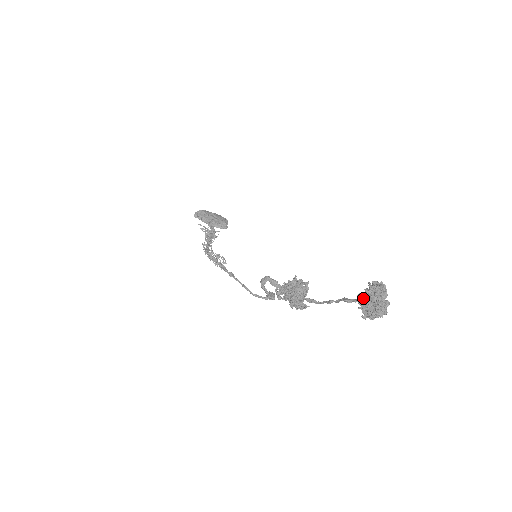
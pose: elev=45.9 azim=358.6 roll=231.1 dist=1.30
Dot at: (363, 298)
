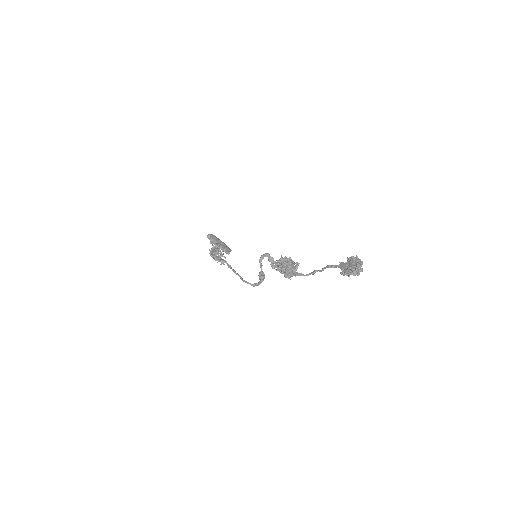
Dot at: occluded
